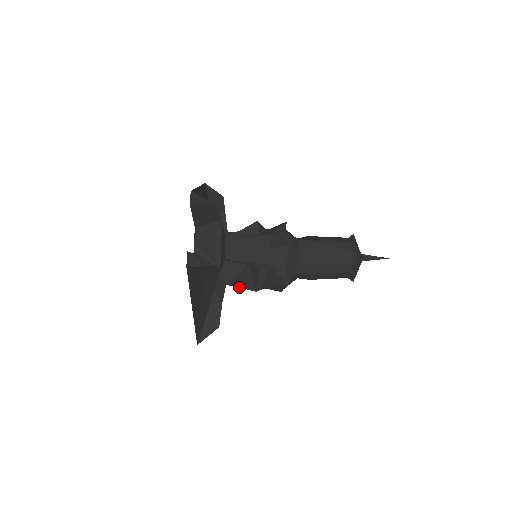
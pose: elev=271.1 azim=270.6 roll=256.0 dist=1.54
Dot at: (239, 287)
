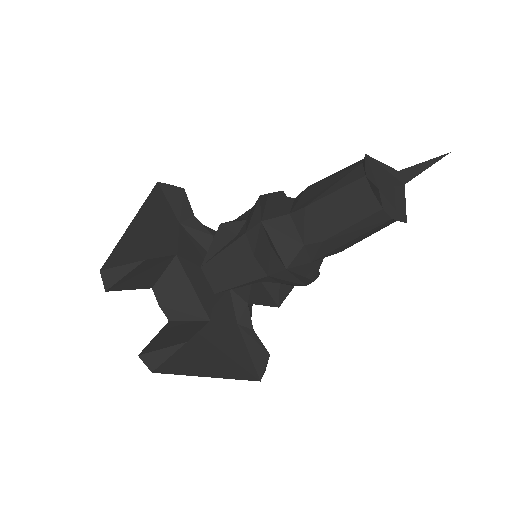
Dot at: occluded
